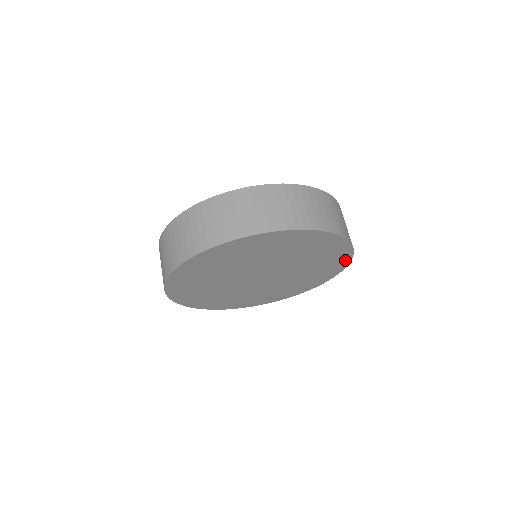
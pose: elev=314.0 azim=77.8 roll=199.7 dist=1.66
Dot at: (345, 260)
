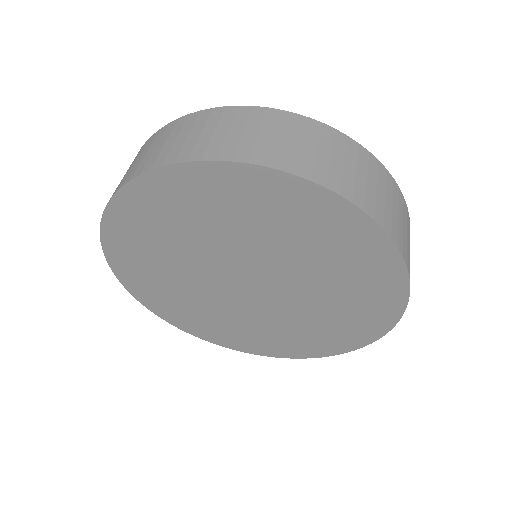
Dot at: (396, 298)
